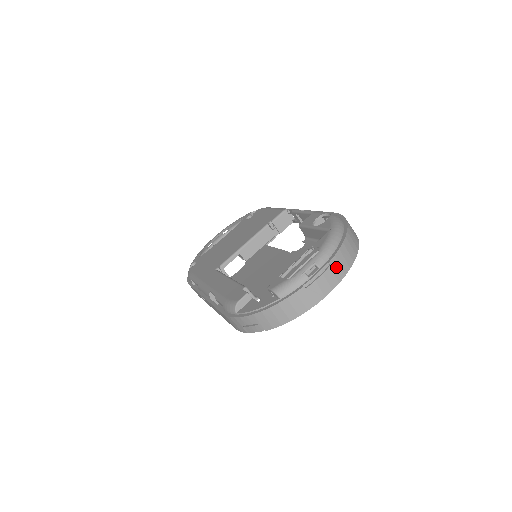
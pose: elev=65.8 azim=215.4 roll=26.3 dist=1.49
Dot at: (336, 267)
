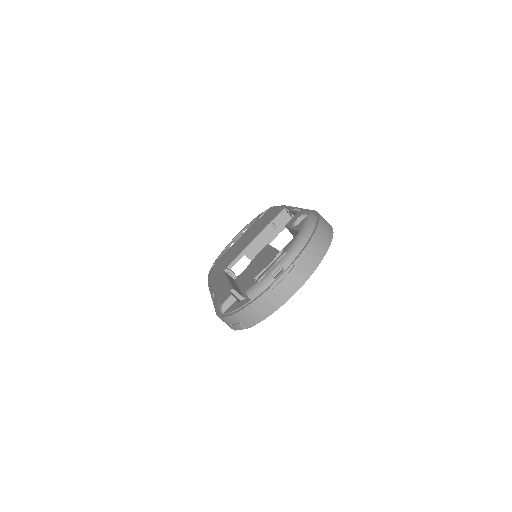
Dot at: (301, 267)
